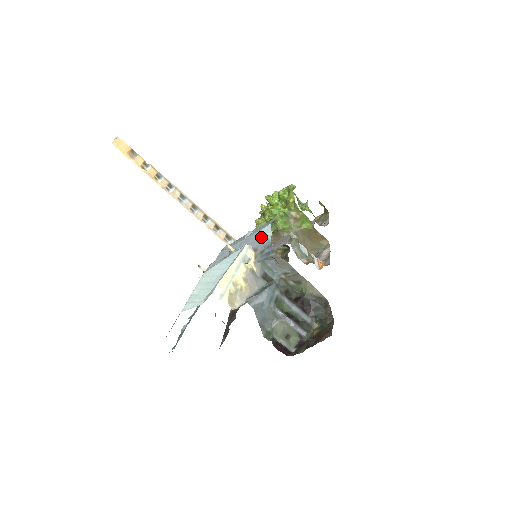
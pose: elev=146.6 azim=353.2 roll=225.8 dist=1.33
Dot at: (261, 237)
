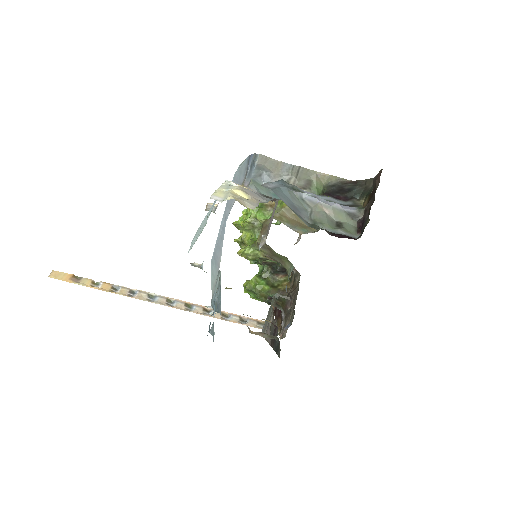
Dot at: (238, 175)
